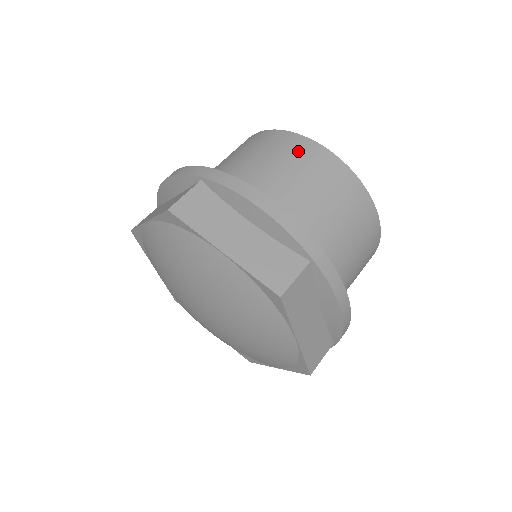
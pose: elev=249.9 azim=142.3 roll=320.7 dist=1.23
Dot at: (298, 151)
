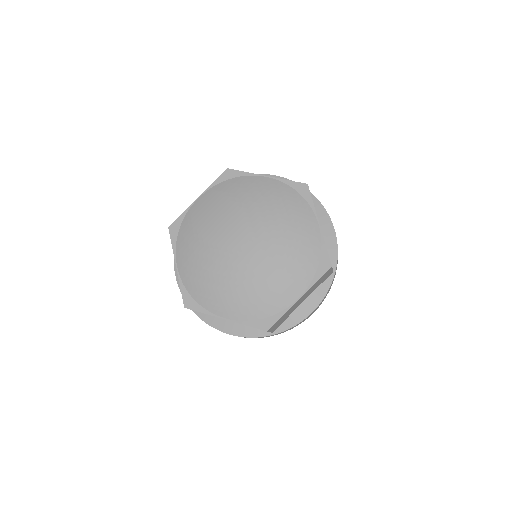
Dot at: occluded
